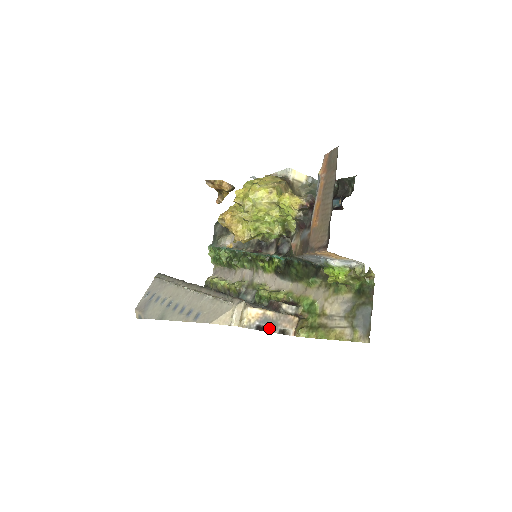
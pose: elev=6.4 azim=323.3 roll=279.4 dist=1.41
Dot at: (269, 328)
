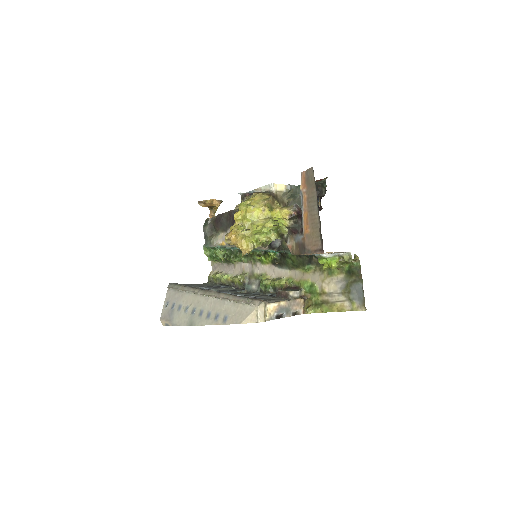
Dot at: (285, 314)
